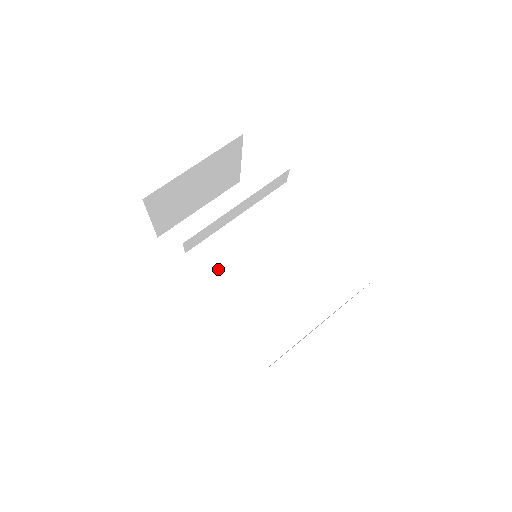
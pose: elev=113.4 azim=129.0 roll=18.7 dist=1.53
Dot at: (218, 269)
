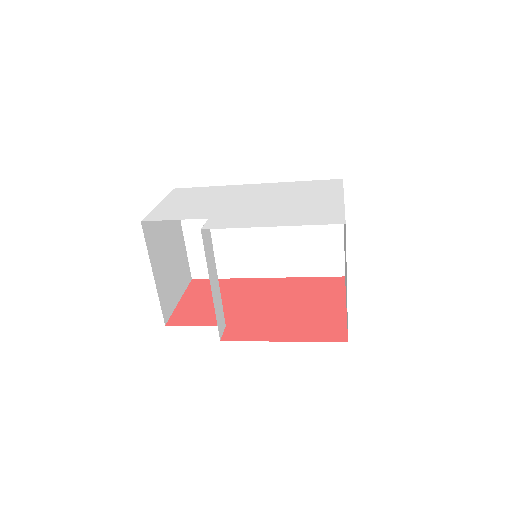
Dot at: (244, 255)
